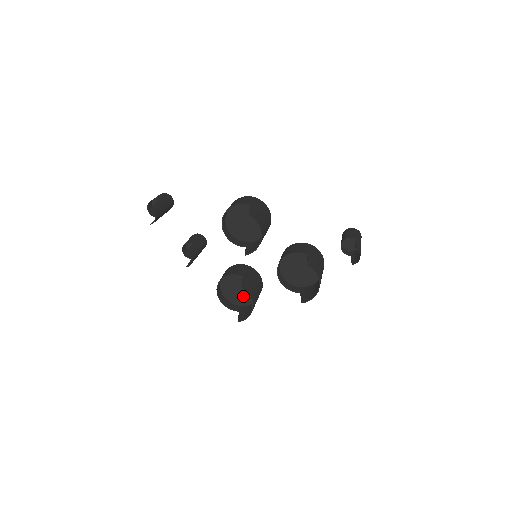
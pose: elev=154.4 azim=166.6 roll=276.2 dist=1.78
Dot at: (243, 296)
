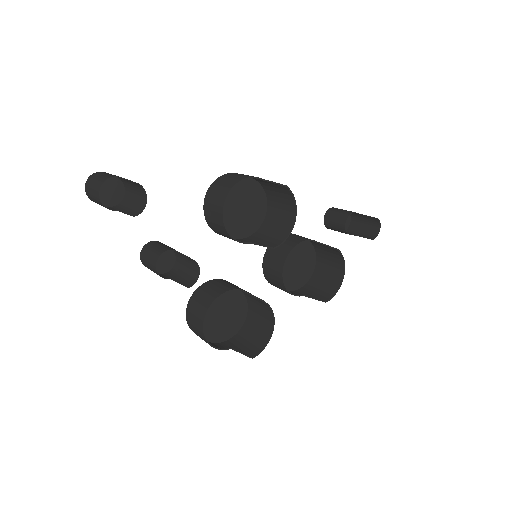
Dot at: (227, 325)
